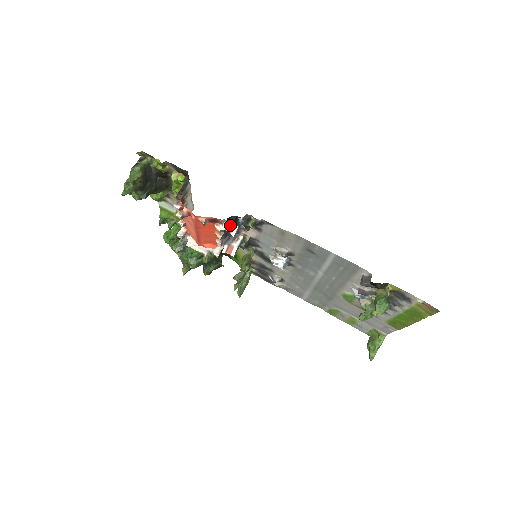
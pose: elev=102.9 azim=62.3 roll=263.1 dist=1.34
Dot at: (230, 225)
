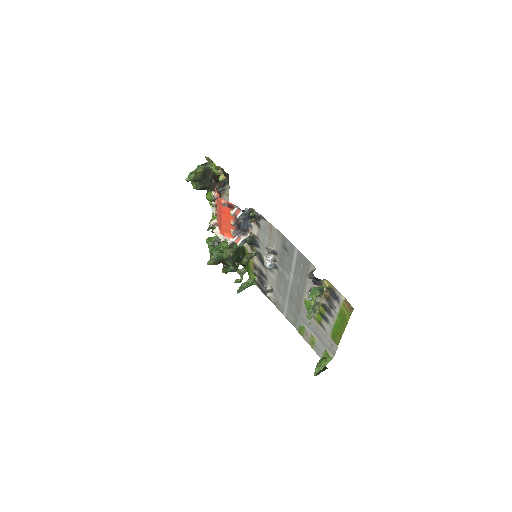
Dot at: (239, 210)
